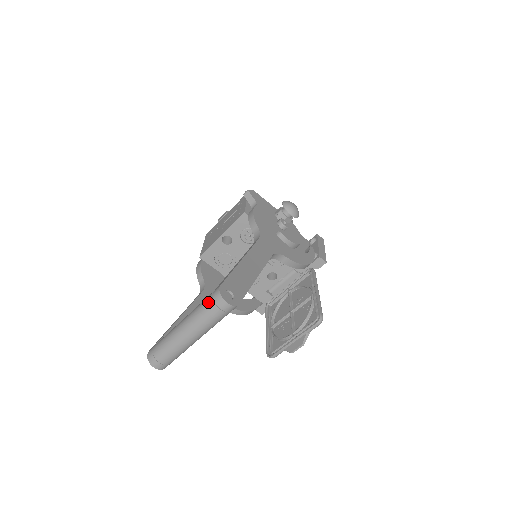
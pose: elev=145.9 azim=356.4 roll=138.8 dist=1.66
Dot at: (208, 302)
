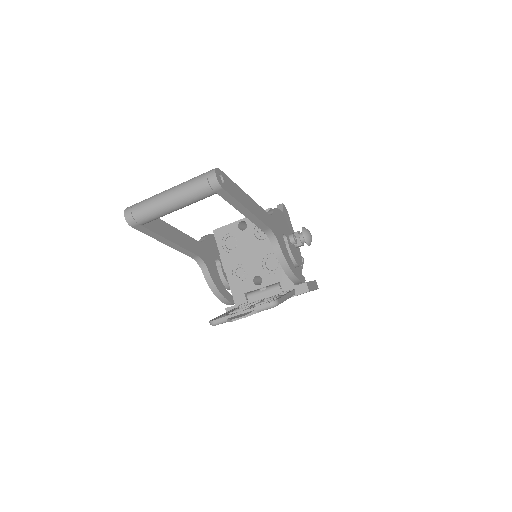
Dot at: (202, 174)
